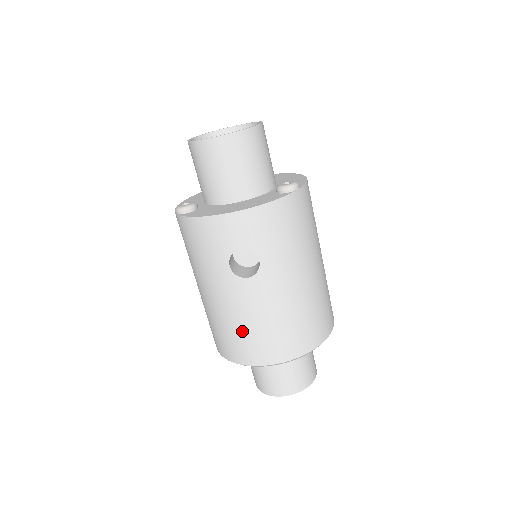
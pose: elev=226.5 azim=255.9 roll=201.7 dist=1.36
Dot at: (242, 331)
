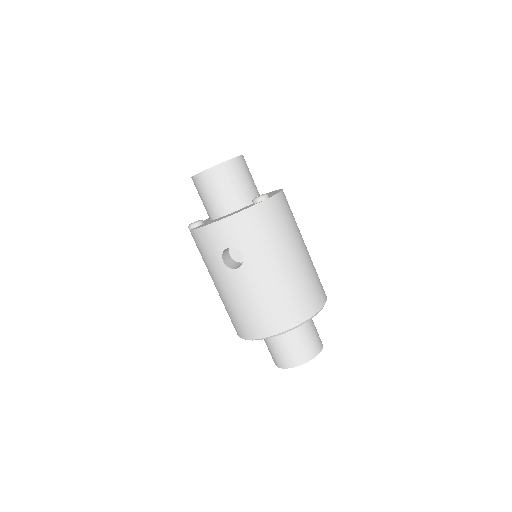
Dot at: (242, 311)
